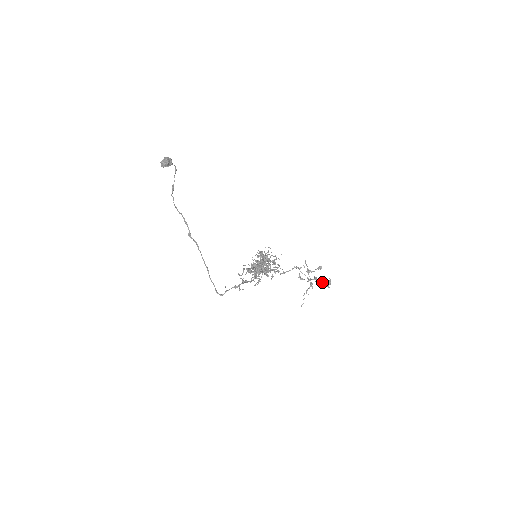
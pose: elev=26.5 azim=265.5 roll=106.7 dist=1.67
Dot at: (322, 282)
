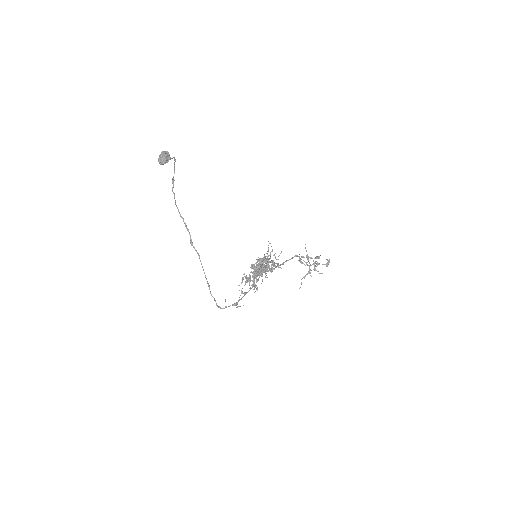
Dot at: occluded
